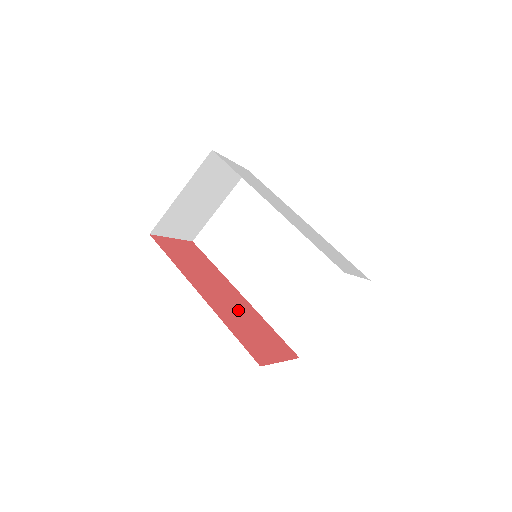
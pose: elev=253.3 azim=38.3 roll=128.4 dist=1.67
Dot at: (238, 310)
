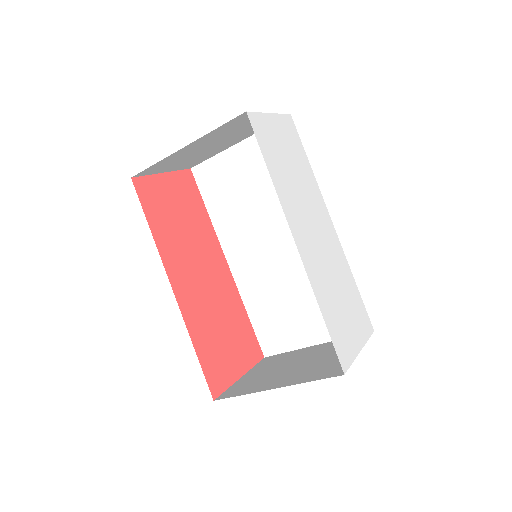
Dot at: (215, 299)
